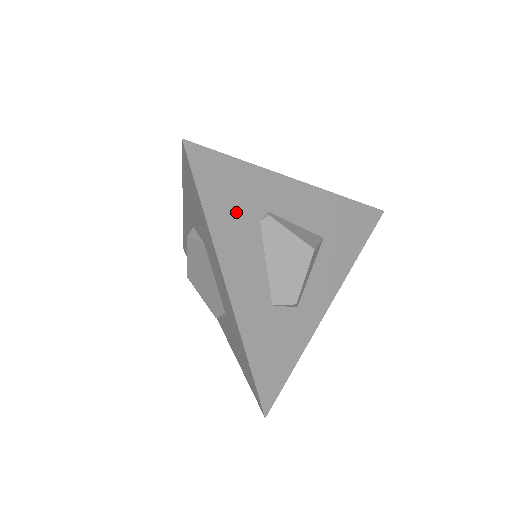
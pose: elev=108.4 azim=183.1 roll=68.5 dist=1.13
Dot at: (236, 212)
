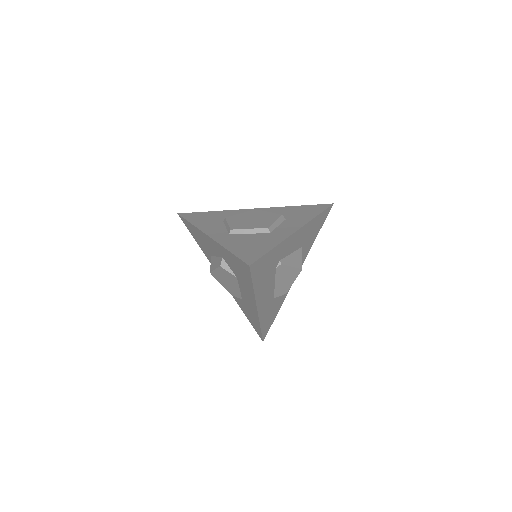
Dot at: (267, 275)
